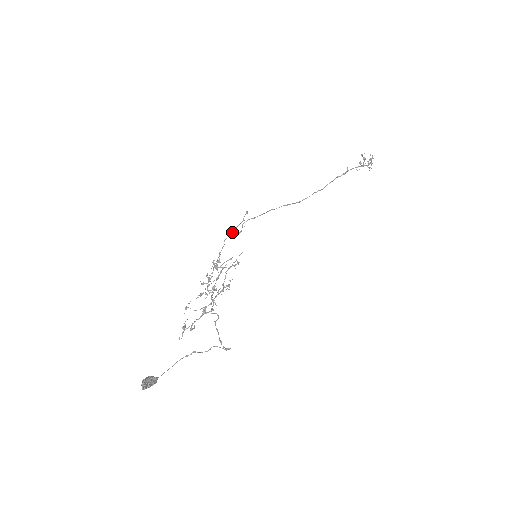
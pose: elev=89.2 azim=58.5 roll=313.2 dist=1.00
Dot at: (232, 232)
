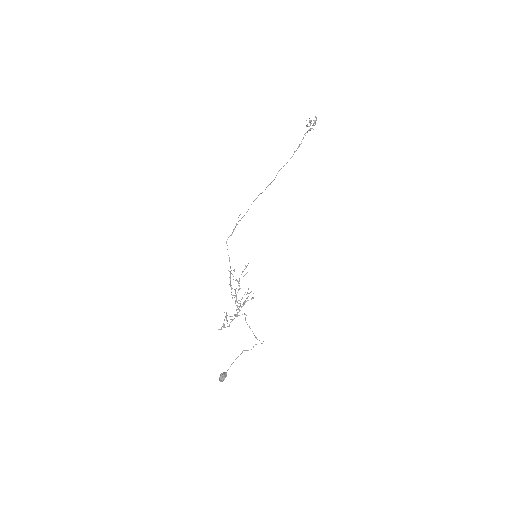
Dot at: (231, 234)
